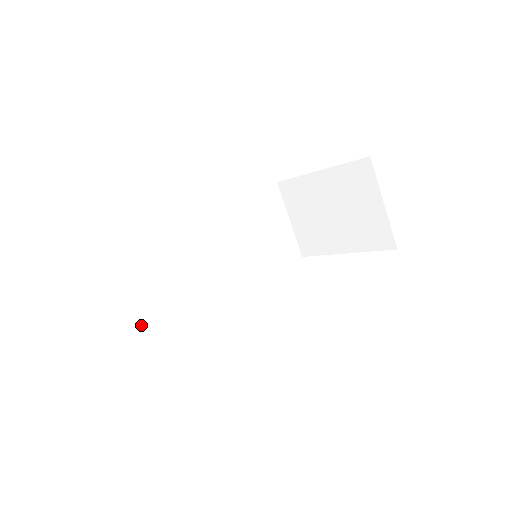
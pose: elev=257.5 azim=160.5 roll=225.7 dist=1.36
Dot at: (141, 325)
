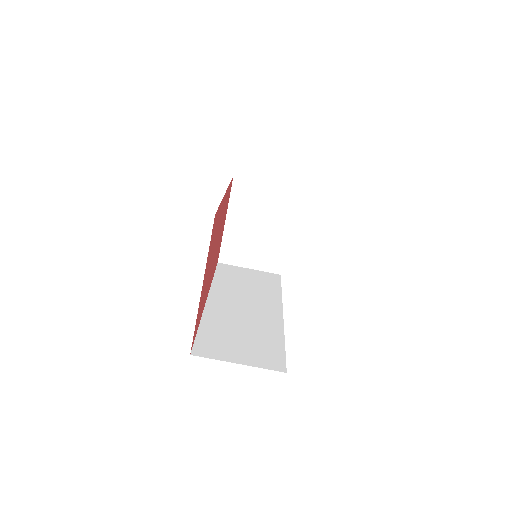
Dot at: (261, 355)
